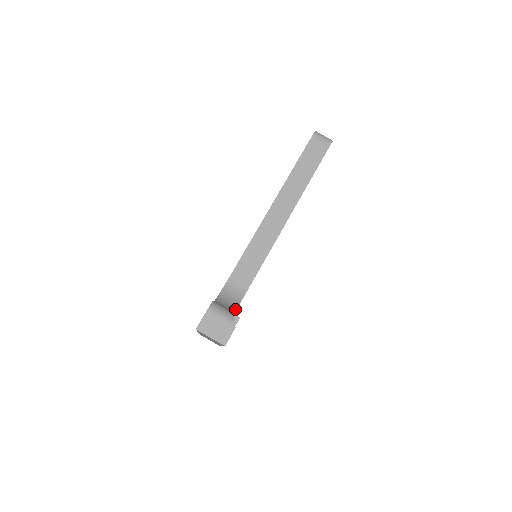
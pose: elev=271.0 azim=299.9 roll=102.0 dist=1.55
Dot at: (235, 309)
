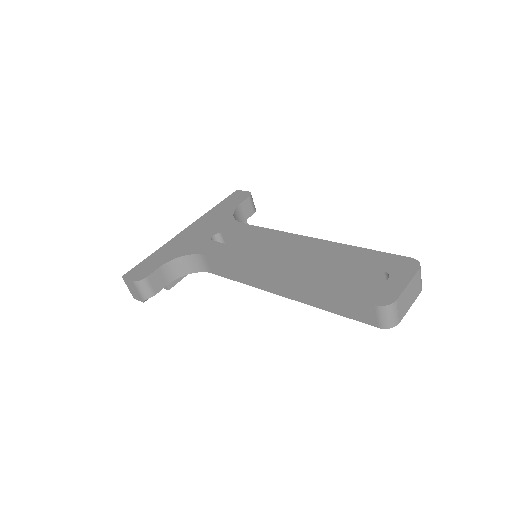
Dot at: (184, 274)
